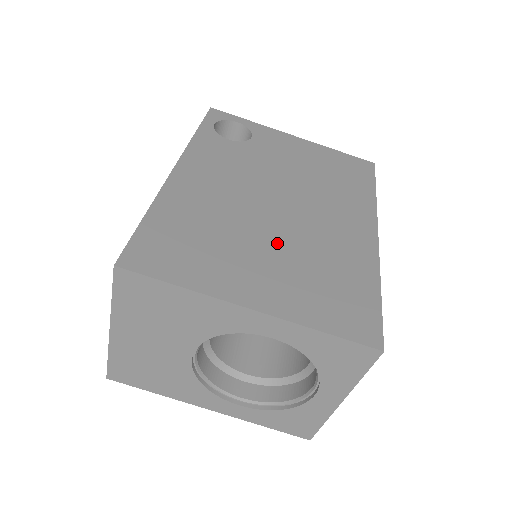
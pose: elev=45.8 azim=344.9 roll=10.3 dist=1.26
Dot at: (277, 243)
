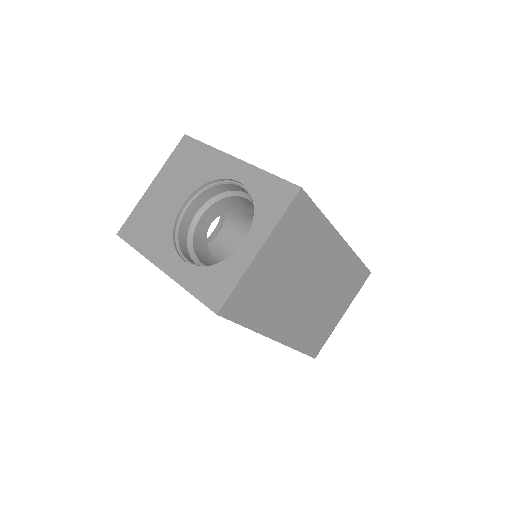
Dot at: occluded
